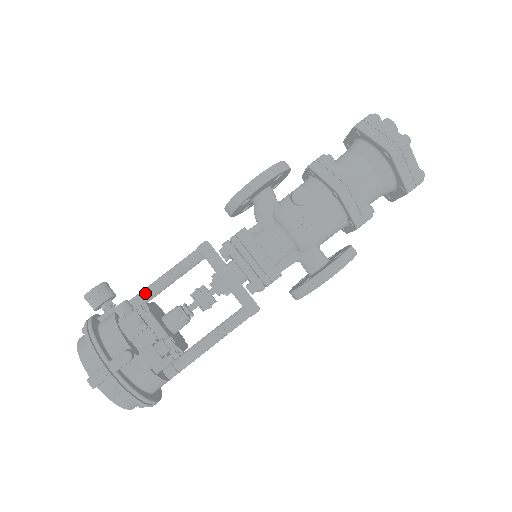
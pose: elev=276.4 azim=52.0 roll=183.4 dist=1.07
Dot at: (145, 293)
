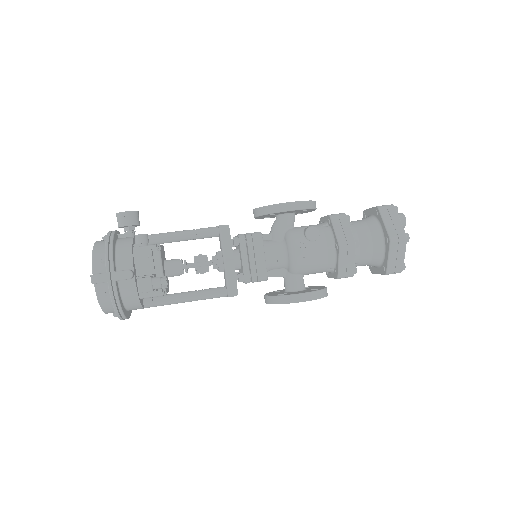
Dot at: (162, 236)
